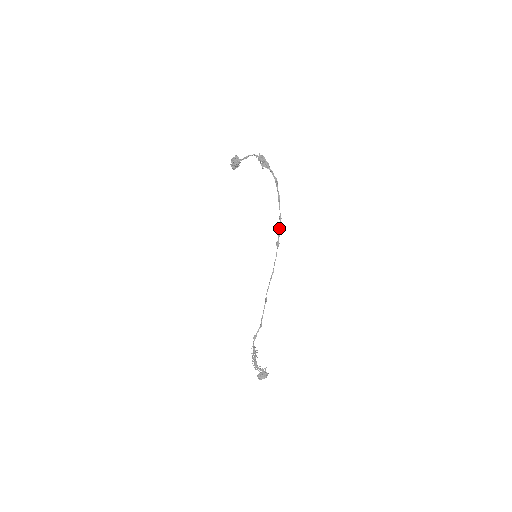
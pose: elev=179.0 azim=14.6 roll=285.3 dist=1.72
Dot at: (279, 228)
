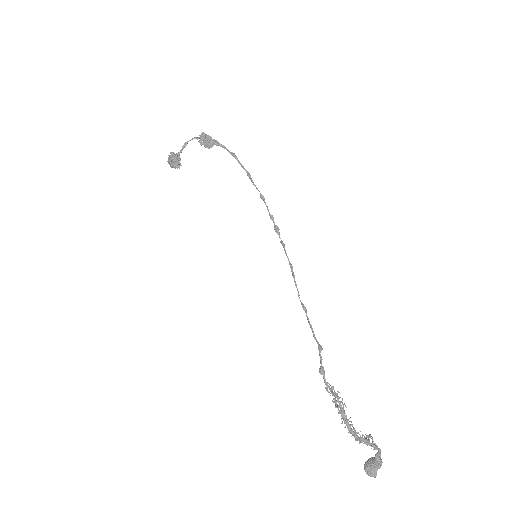
Dot at: (267, 209)
